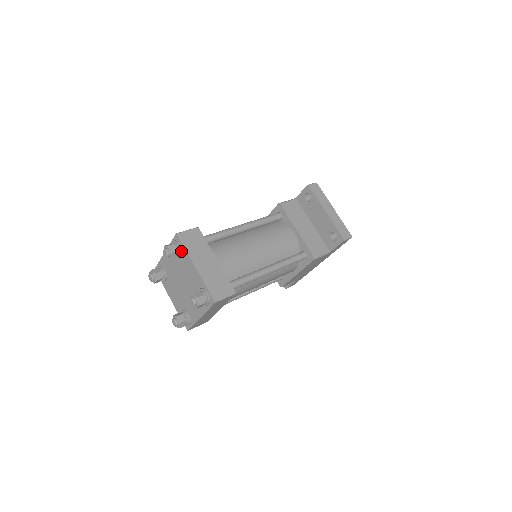
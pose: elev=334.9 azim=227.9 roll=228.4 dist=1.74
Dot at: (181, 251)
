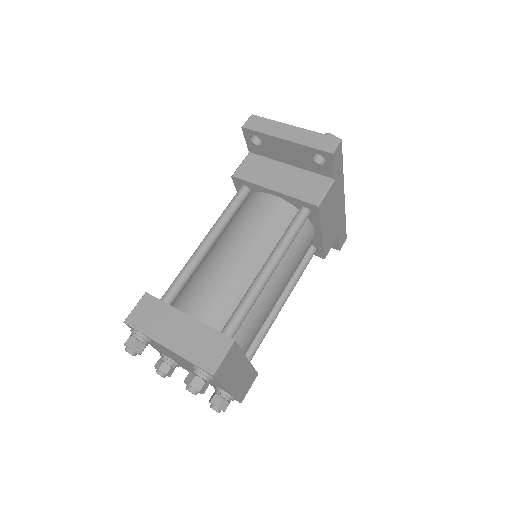
Dot at: (142, 338)
